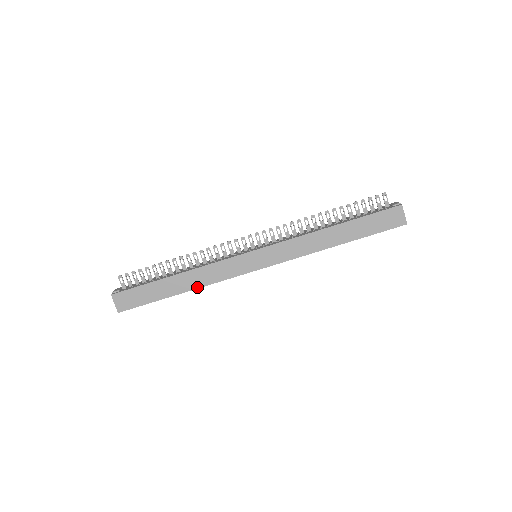
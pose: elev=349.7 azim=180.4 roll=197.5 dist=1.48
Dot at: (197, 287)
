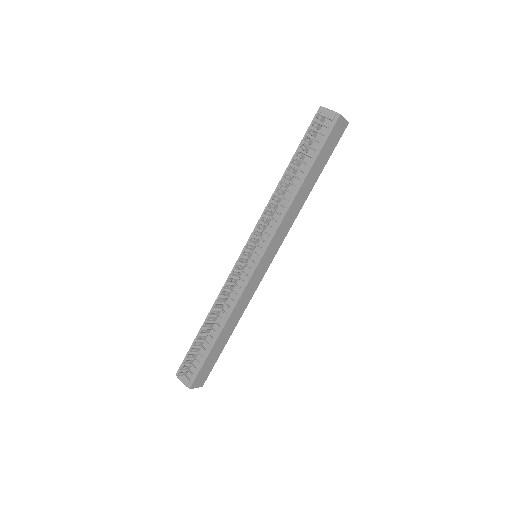
Dot at: (239, 319)
